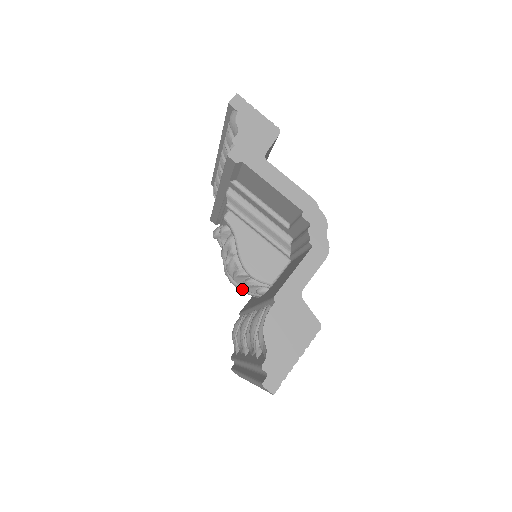
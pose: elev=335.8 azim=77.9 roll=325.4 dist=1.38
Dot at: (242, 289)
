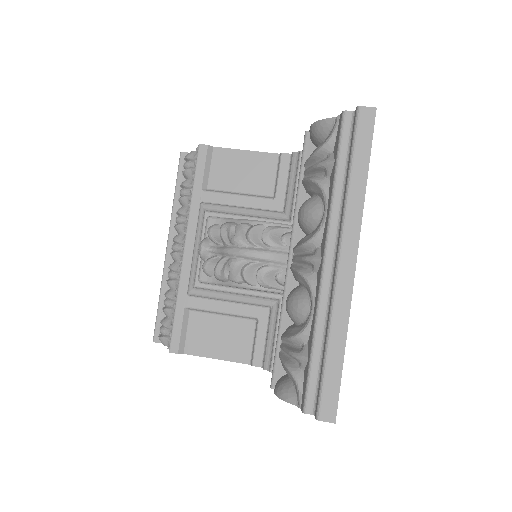
Dot at: (264, 250)
